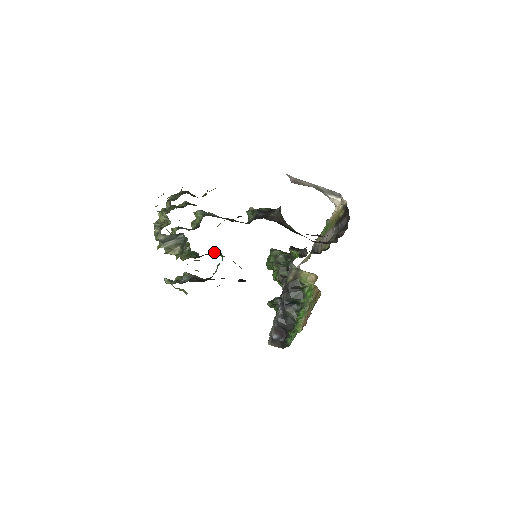
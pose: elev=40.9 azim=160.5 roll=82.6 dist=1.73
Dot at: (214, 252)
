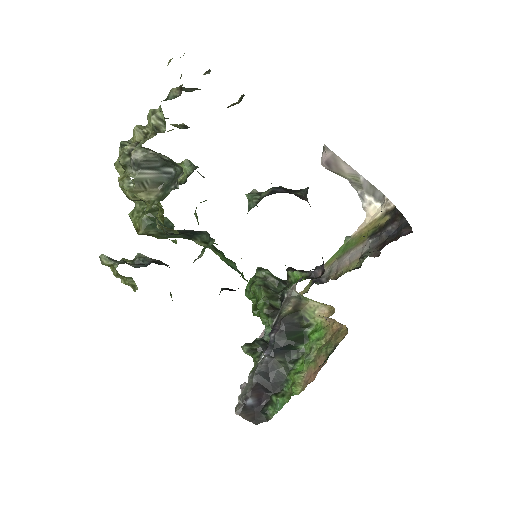
Dot at: (194, 234)
